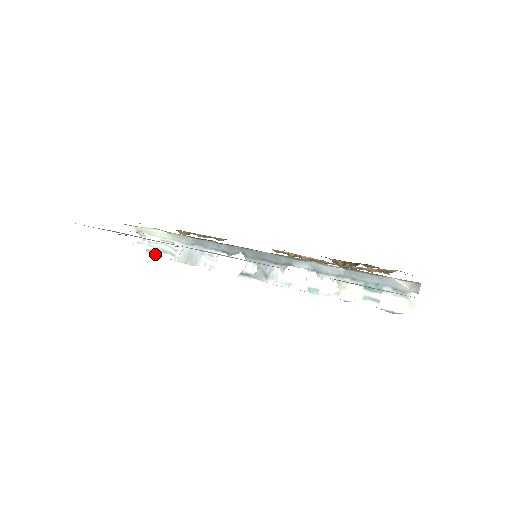
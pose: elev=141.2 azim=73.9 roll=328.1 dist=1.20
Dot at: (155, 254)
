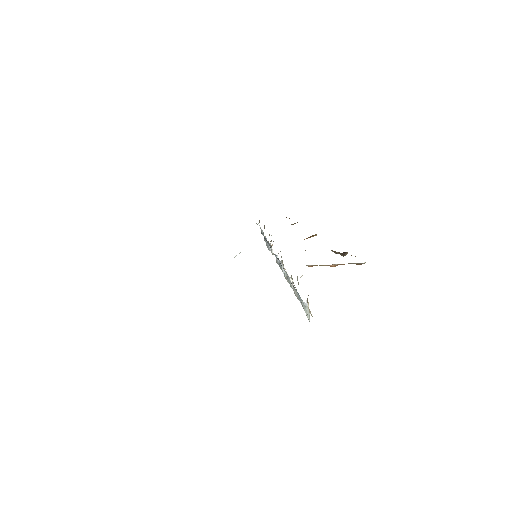
Dot at: occluded
